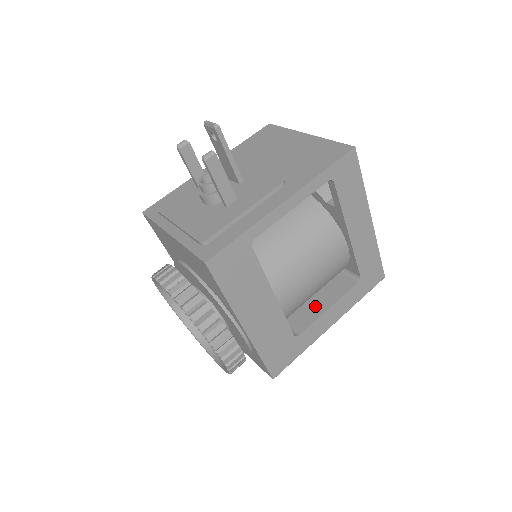
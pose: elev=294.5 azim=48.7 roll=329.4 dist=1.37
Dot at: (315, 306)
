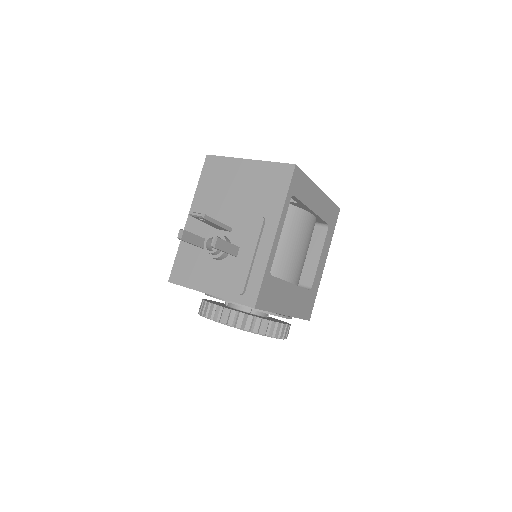
Dot at: (309, 261)
